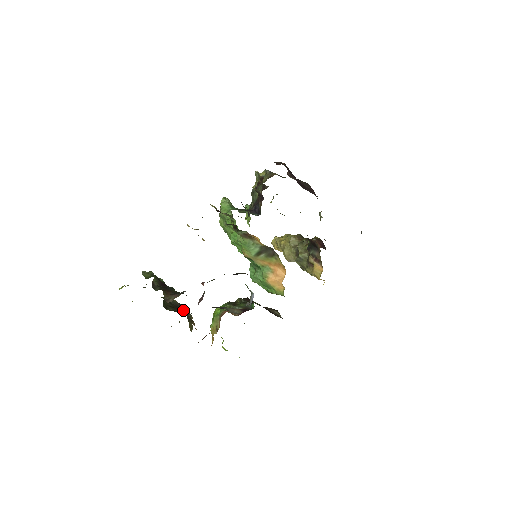
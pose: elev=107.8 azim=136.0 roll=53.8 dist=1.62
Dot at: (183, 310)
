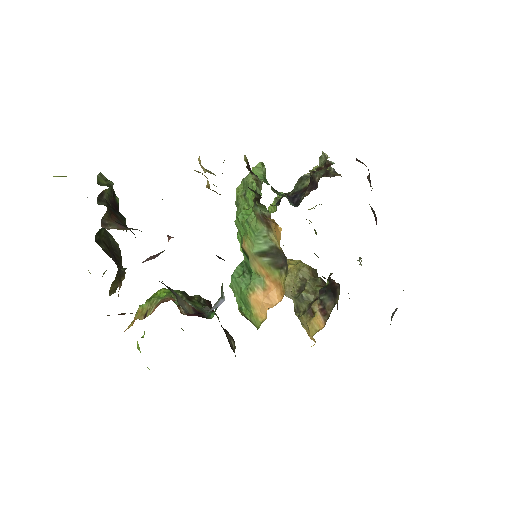
Dot at: (119, 260)
